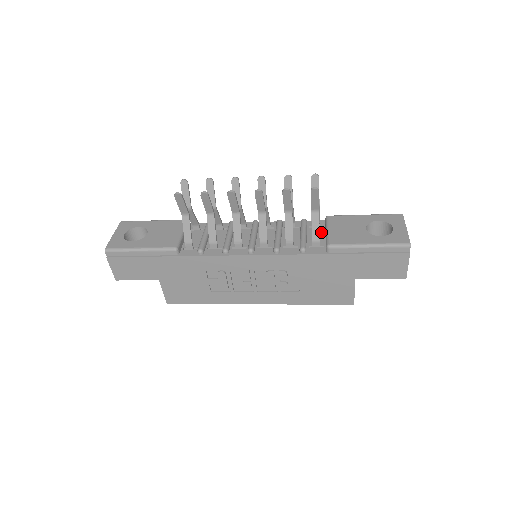
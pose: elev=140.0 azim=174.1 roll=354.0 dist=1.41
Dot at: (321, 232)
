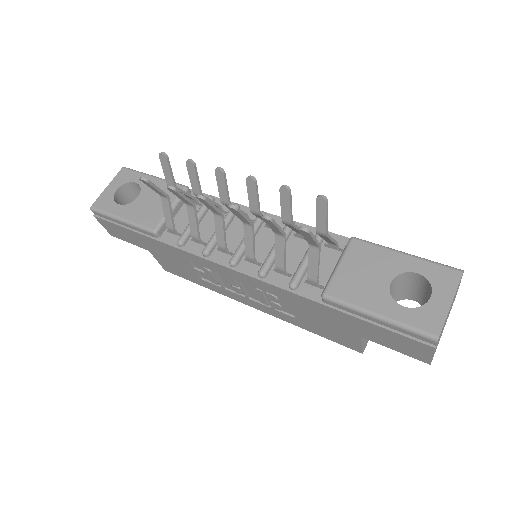
Dot at: (334, 260)
